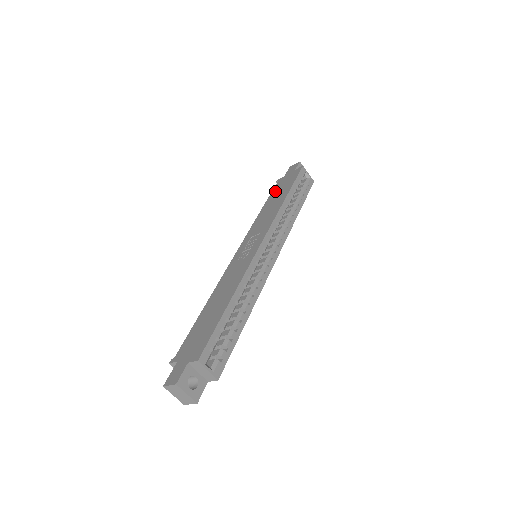
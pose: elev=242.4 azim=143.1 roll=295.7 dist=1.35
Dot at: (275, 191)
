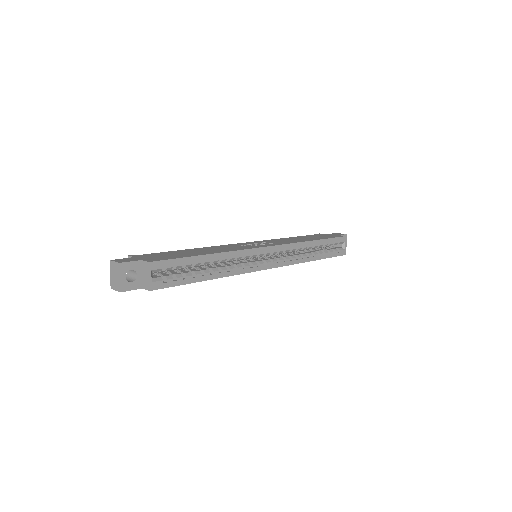
Dot at: (311, 235)
